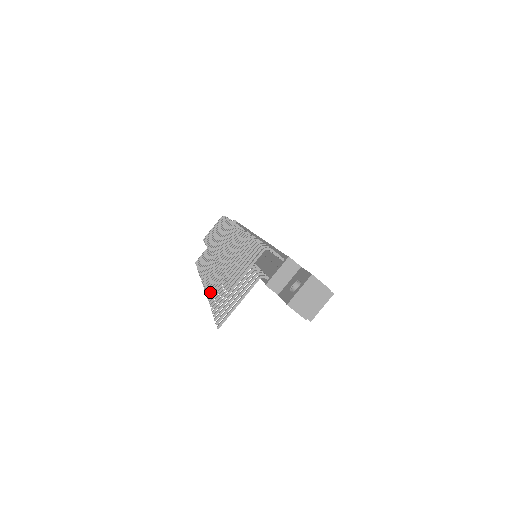
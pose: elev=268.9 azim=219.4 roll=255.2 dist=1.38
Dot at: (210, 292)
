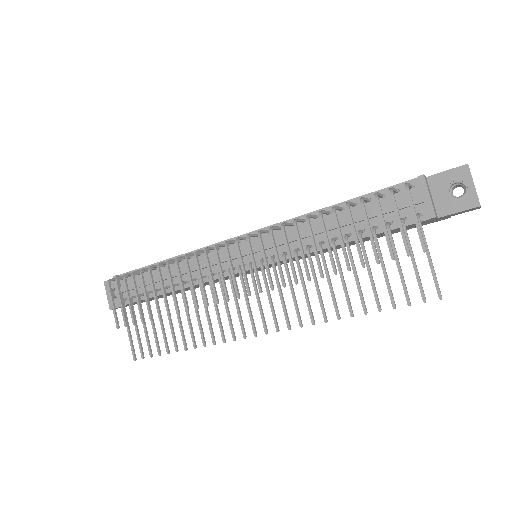
Dot at: (310, 317)
